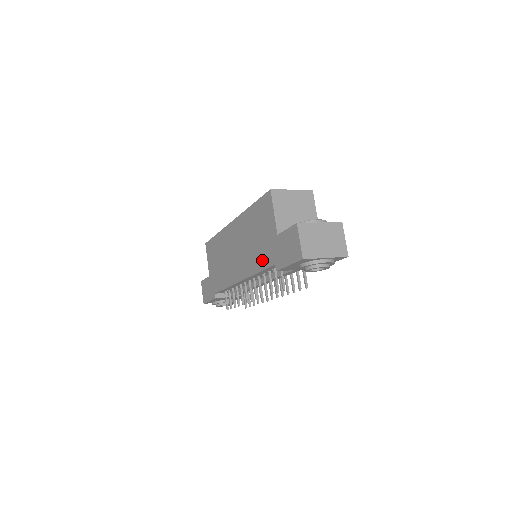
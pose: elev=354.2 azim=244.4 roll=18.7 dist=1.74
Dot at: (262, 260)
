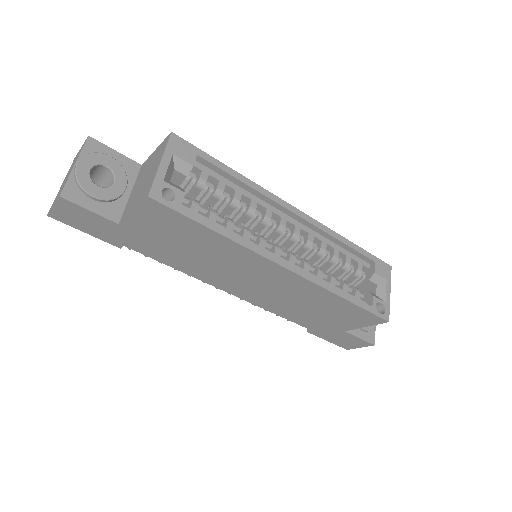
Dot at: (298, 319)
